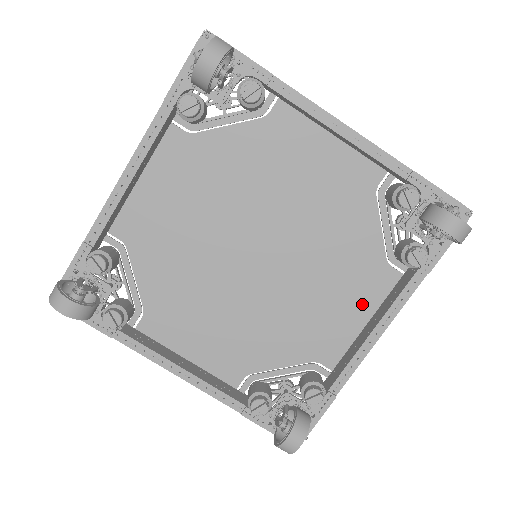
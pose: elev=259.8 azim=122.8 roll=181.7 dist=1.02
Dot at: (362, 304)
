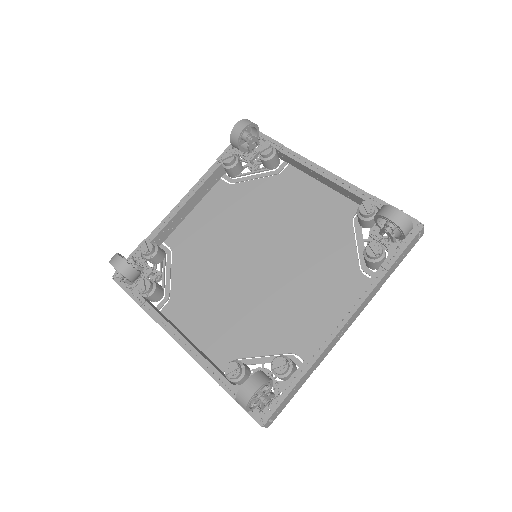
Dot at: (338, 304)
